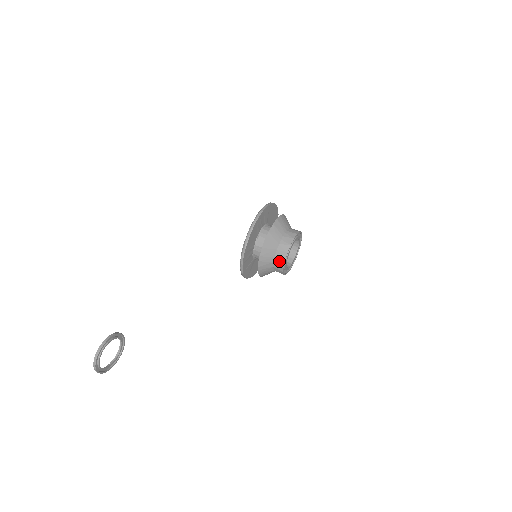
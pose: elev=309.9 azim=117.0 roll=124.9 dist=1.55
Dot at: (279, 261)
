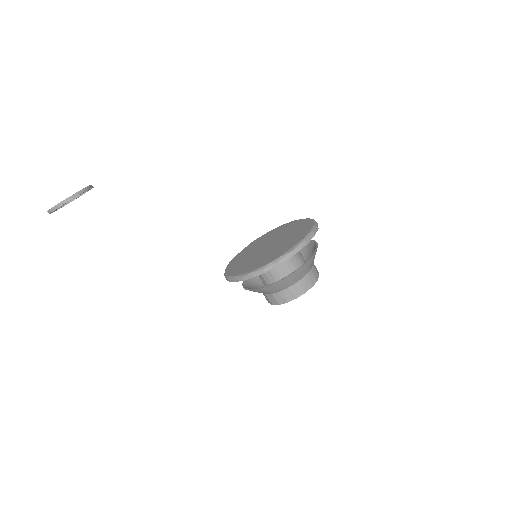
Dot at: (267, 299)
